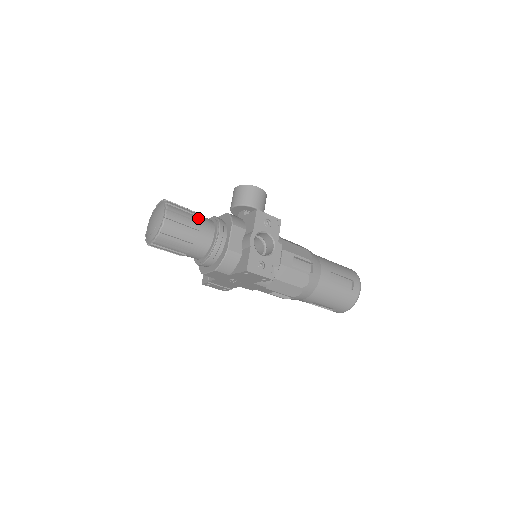
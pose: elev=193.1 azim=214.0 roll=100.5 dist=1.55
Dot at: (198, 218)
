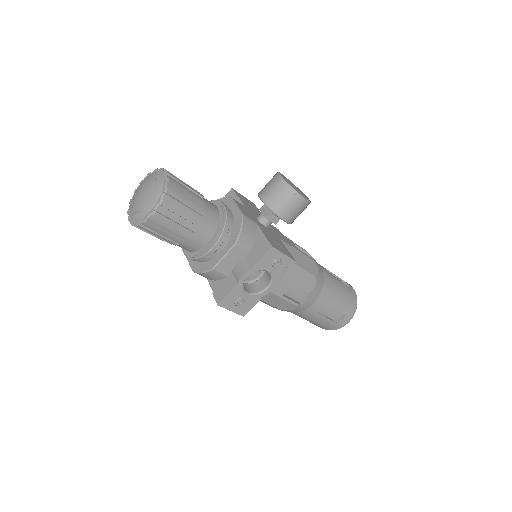
Dot at: (199, 218)
